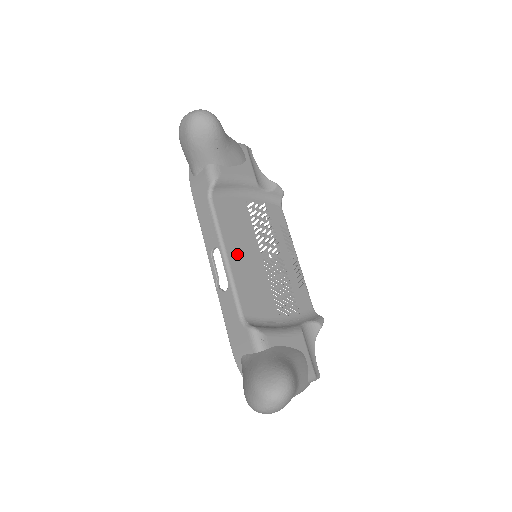
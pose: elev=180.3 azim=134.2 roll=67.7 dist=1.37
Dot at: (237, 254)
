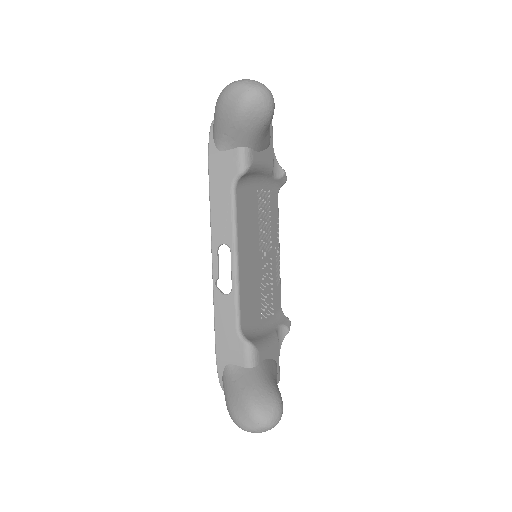
Dot at: (245, 256)
